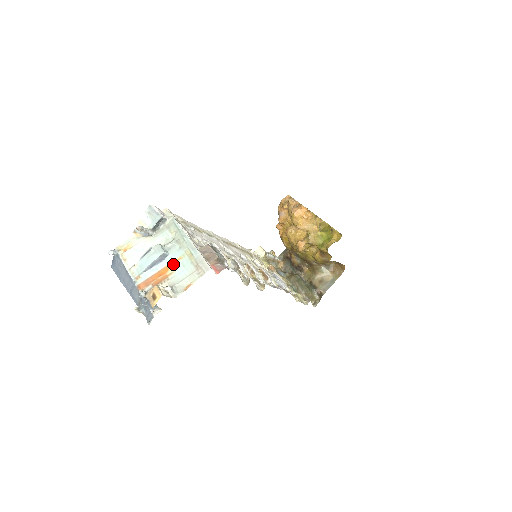
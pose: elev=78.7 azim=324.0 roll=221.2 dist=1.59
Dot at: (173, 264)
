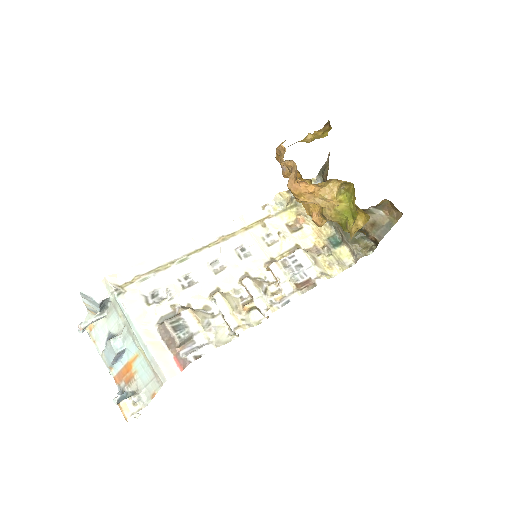
Dot at: (133, 361)
